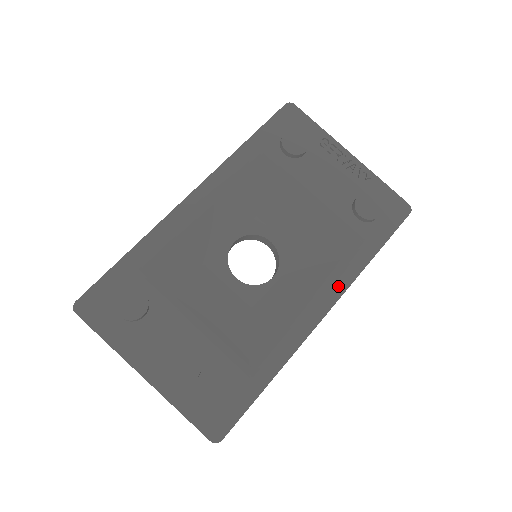
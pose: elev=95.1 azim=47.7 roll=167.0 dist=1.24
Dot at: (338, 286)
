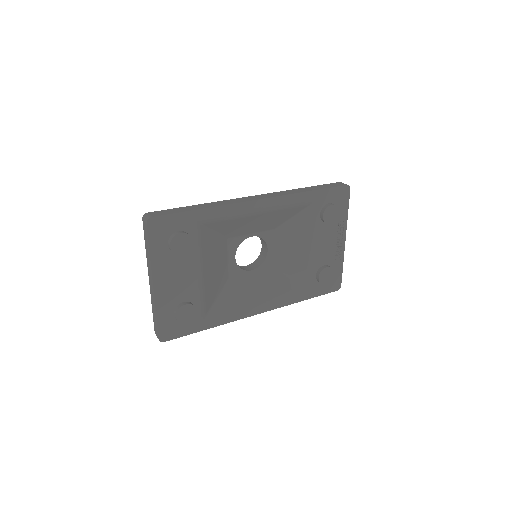
Dot at: (277, 303)
